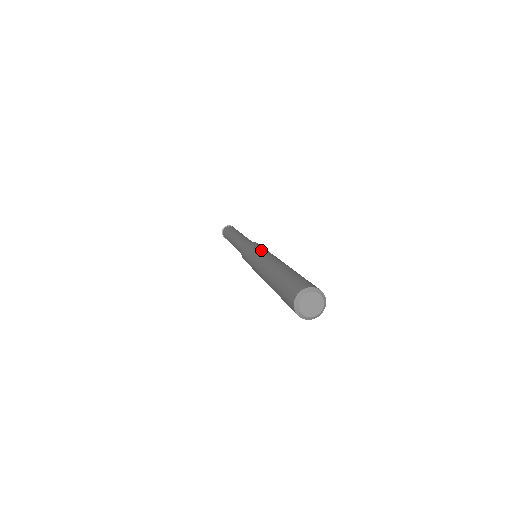
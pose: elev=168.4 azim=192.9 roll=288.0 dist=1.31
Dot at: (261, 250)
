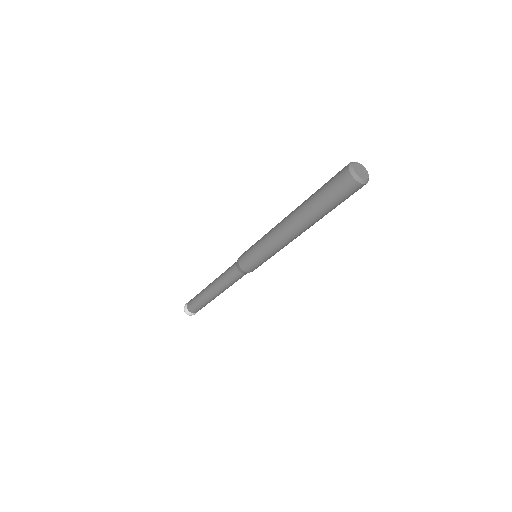
Dot at: occluded
